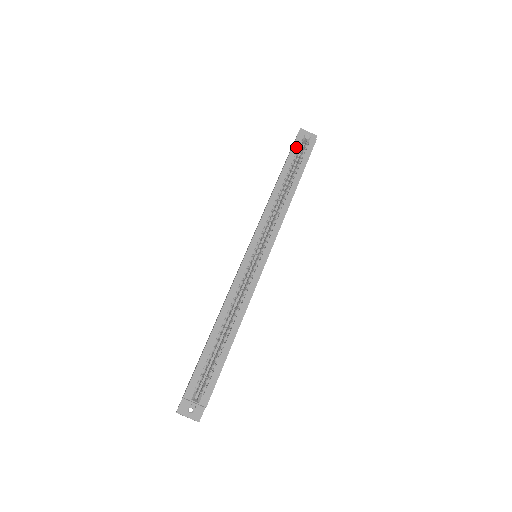
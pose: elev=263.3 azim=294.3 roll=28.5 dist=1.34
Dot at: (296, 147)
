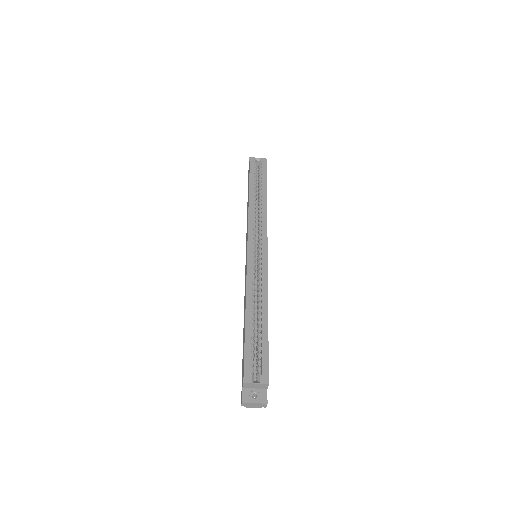
Dot at: (253, 168)
